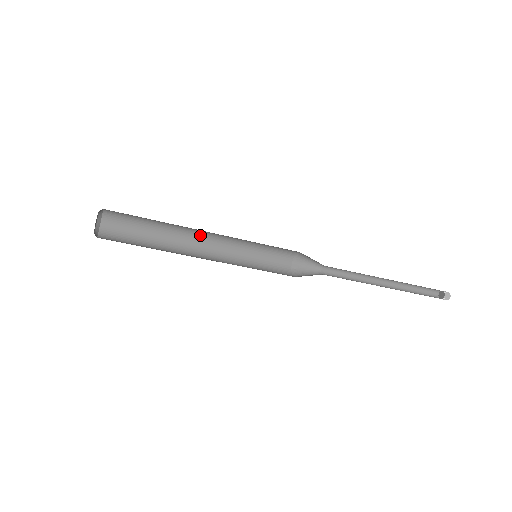
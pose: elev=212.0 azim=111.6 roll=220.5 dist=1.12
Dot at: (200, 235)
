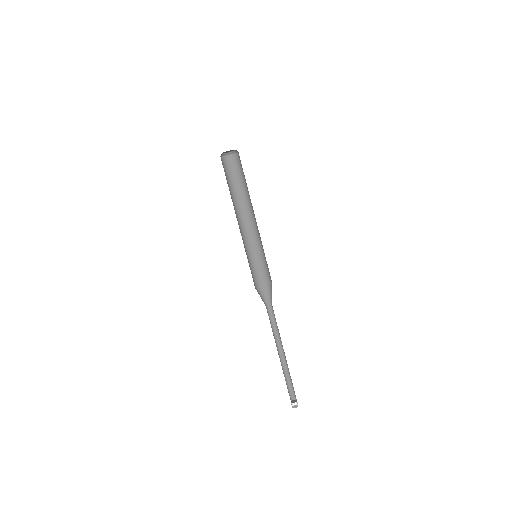
Dot at: (251, 216)
